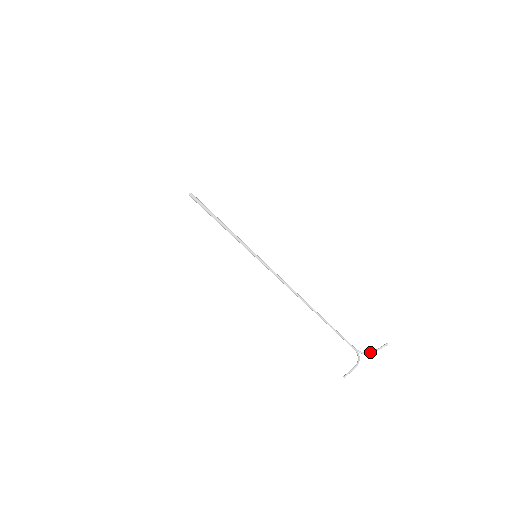
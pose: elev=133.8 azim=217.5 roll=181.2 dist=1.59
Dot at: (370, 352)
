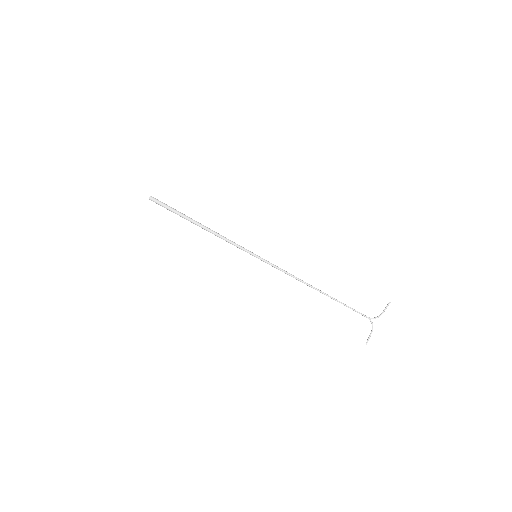
Dot at: (379, 316)
